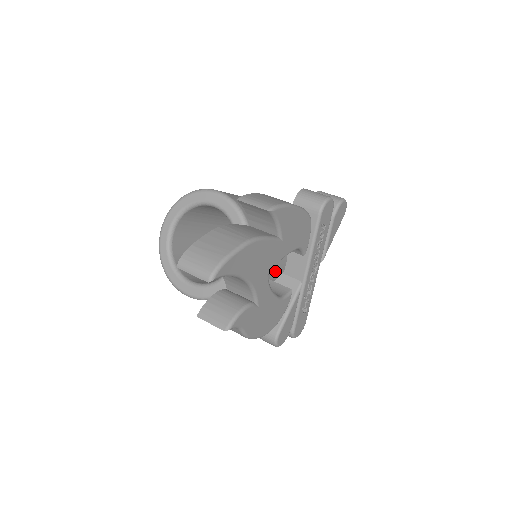
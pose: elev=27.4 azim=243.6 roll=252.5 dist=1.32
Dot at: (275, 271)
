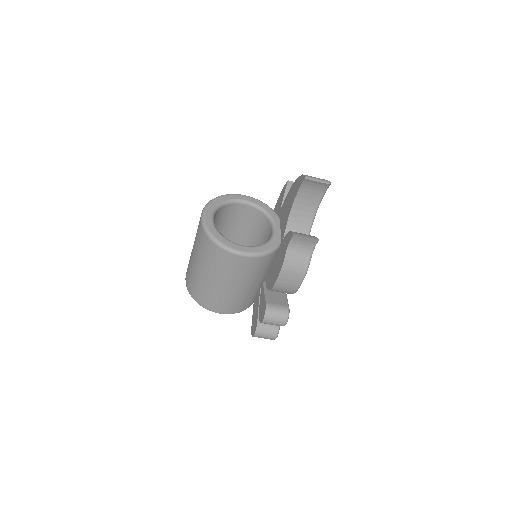
Dot at: occluded
